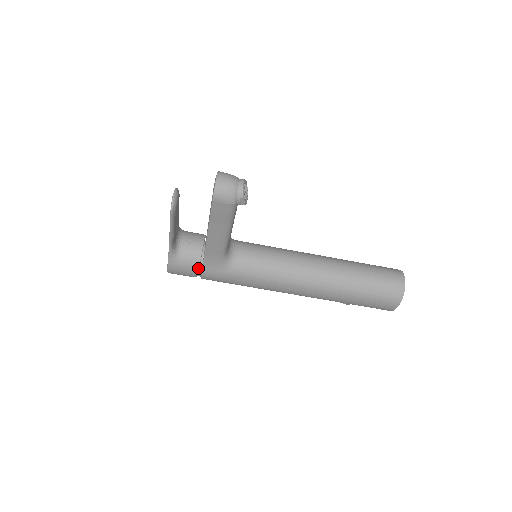
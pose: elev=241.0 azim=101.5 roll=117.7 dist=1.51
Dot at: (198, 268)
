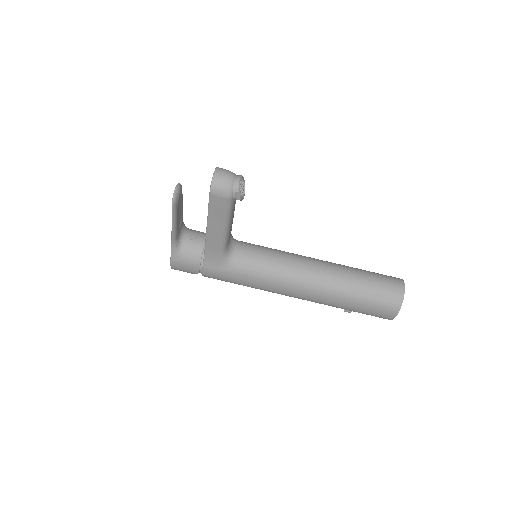
Dot at: (199, 264)
